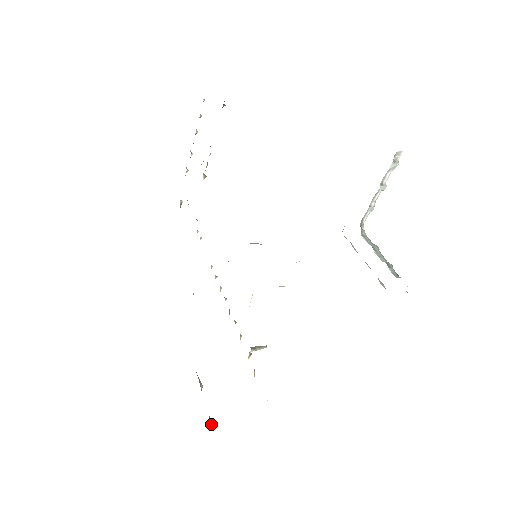
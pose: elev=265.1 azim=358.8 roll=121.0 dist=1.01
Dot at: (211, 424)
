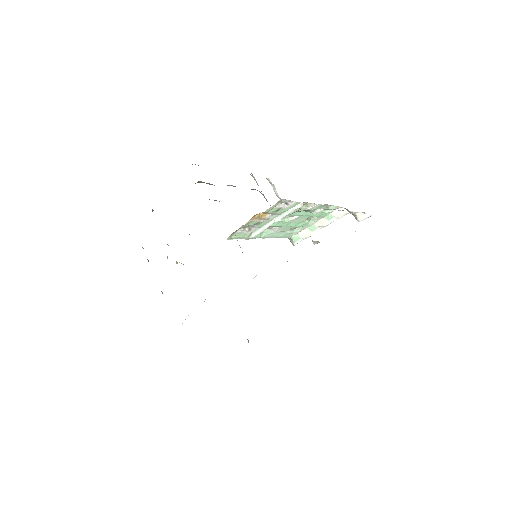
Dot at: occluded
